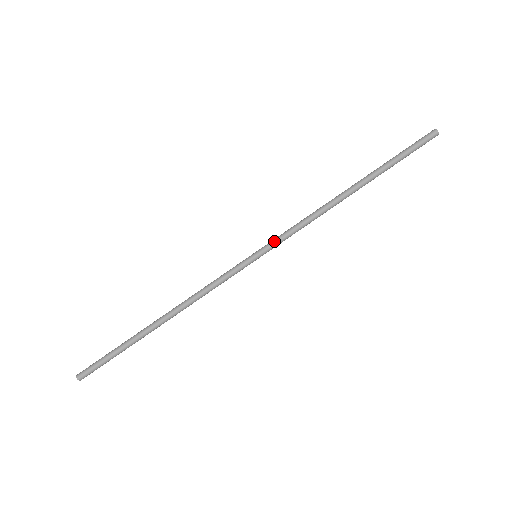
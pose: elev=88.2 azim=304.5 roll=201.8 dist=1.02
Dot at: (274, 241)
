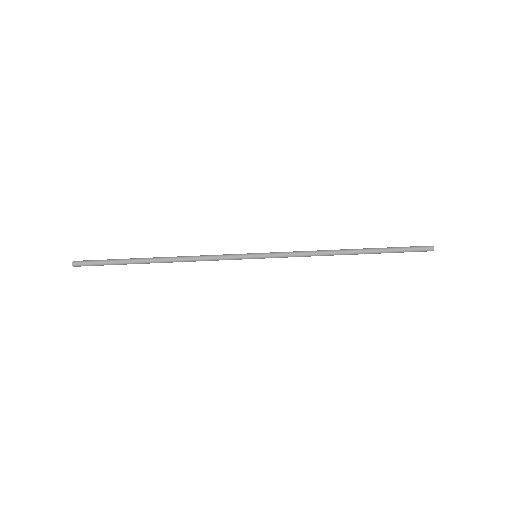
Dot at: (275, 252)
